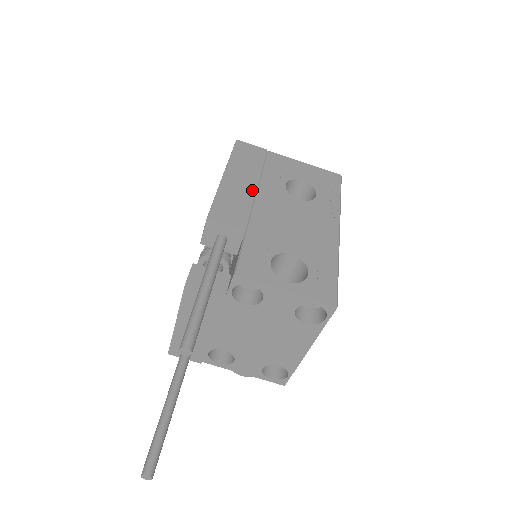
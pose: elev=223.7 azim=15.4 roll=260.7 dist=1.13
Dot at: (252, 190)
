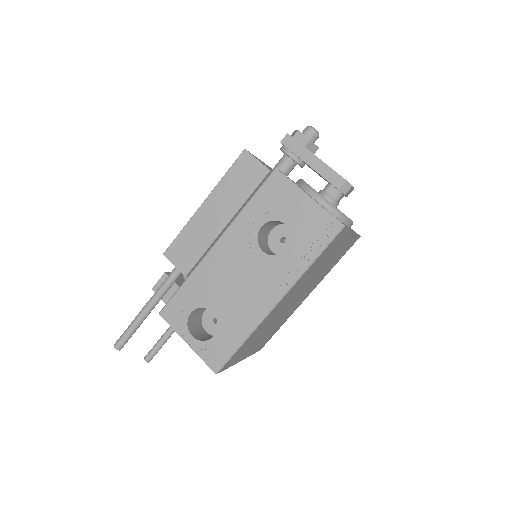
Dot at: (217, 231)
